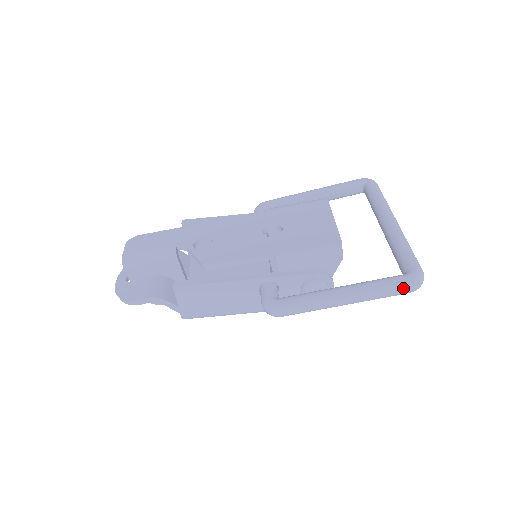
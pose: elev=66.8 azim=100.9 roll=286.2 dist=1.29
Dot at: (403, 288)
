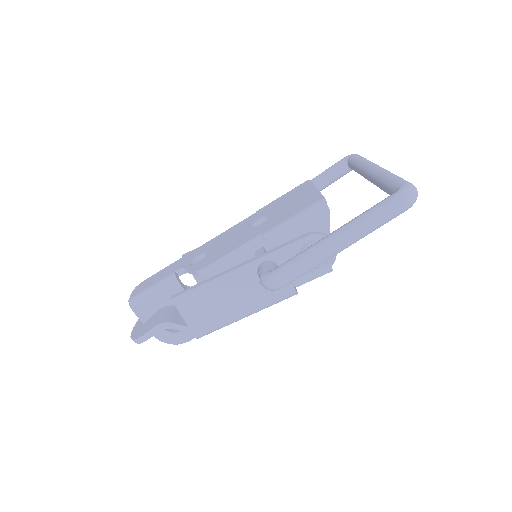
Dot at: (395, 205)
